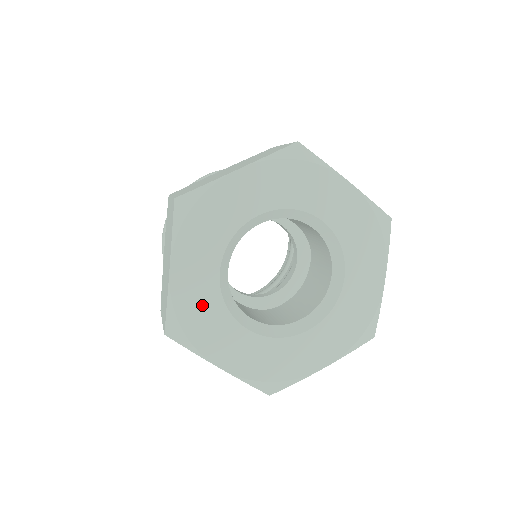
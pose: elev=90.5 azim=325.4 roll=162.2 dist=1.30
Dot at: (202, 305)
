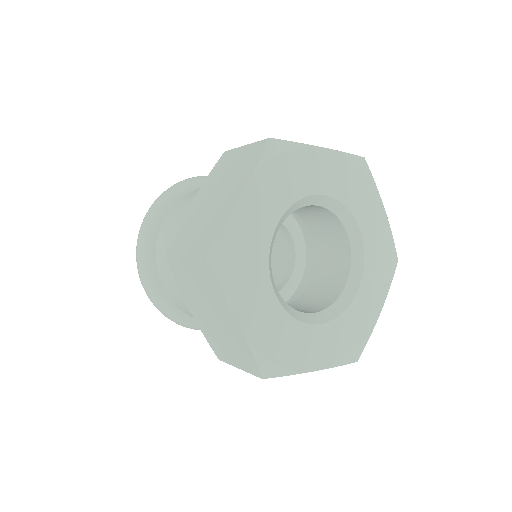
Dot at: (278, 332)
